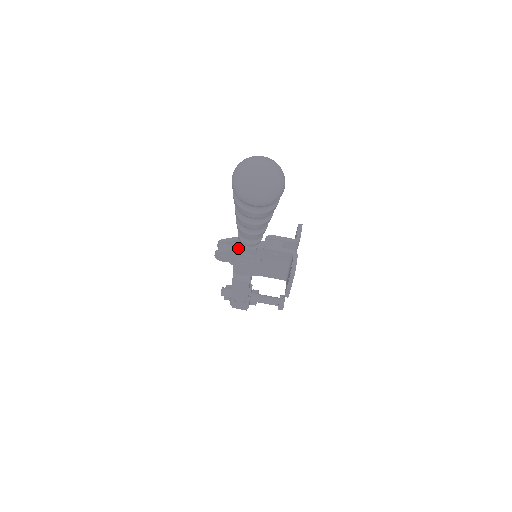
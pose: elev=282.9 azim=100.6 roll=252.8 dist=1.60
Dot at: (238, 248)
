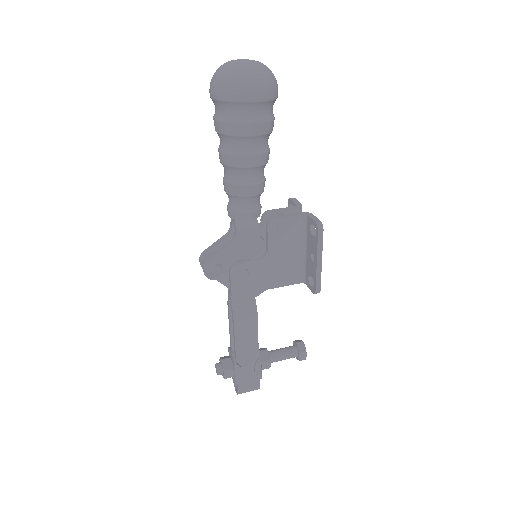
Dot at: (234, 237)
